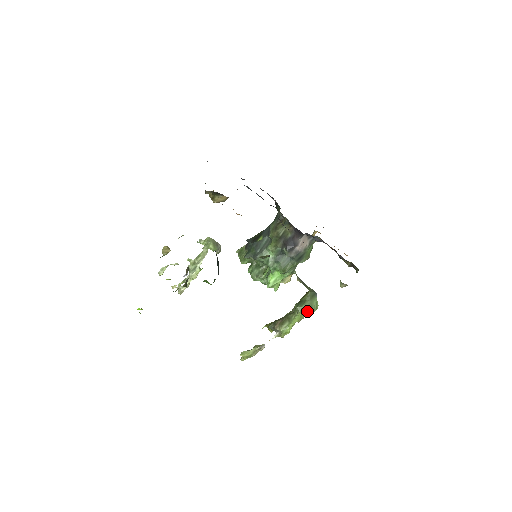
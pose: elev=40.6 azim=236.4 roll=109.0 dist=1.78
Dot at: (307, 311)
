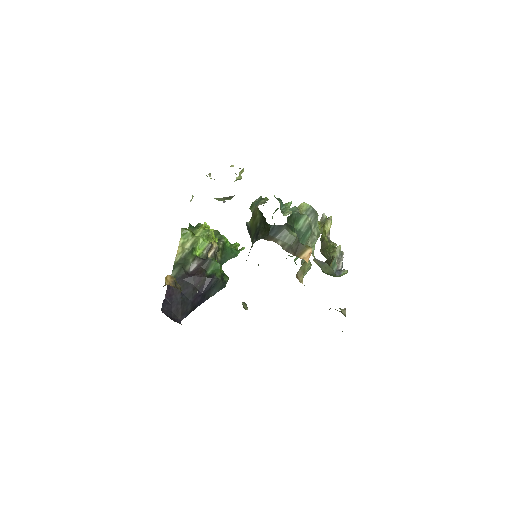
Dot at: (333, 276)
